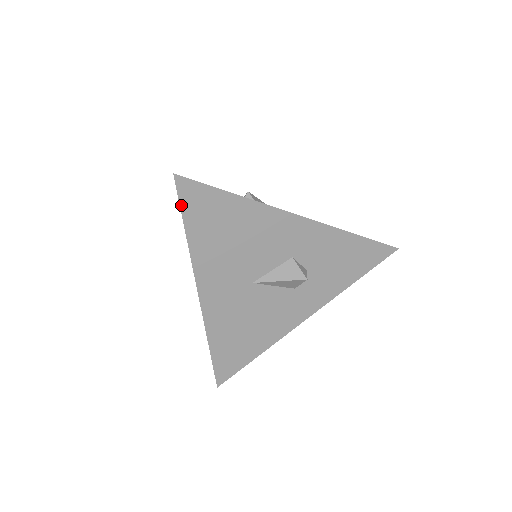
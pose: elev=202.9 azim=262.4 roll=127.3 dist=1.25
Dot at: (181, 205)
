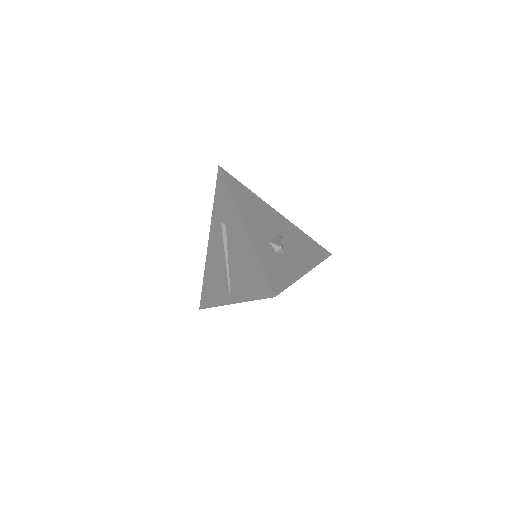
Dot at: (264, 298)
